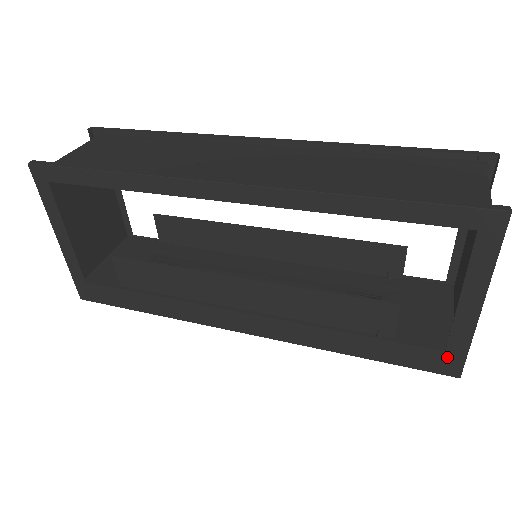
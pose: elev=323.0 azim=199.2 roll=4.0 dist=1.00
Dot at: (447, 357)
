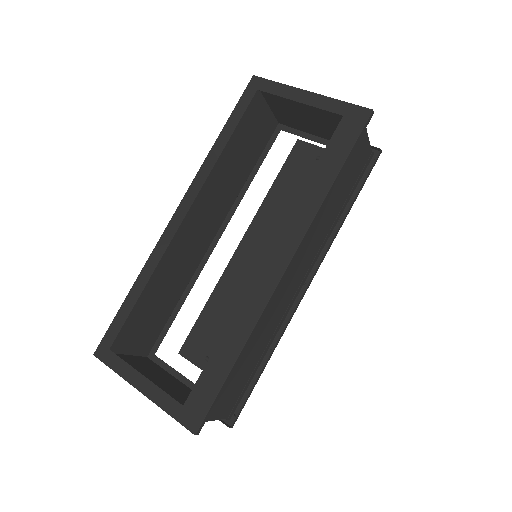
Dot at: (349, 115)
